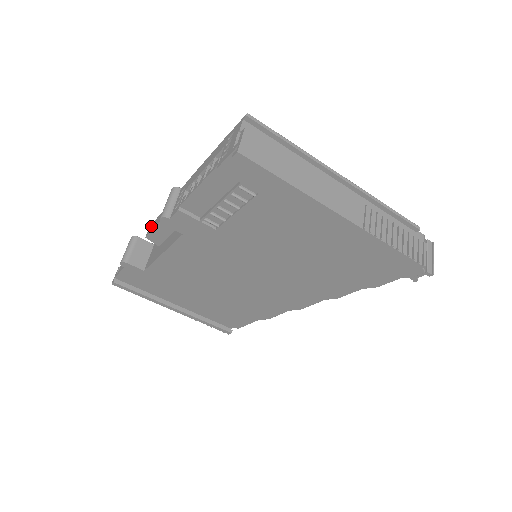
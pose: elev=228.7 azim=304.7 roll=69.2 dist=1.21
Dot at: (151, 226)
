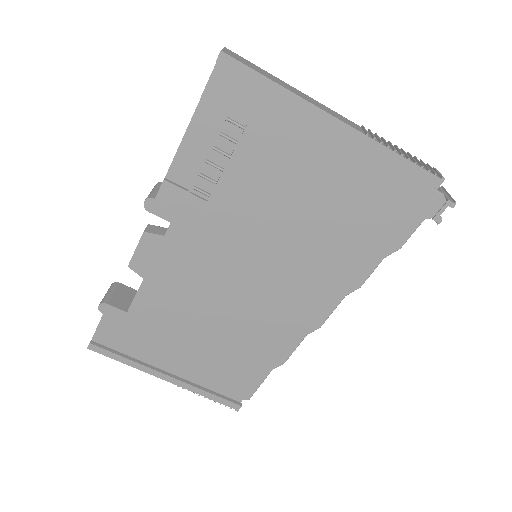
Dot at: occluded
